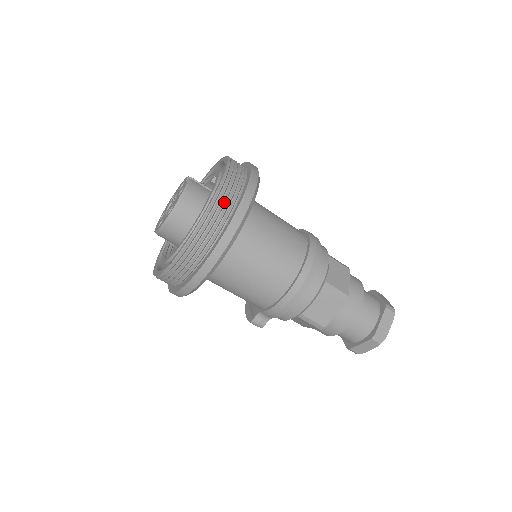
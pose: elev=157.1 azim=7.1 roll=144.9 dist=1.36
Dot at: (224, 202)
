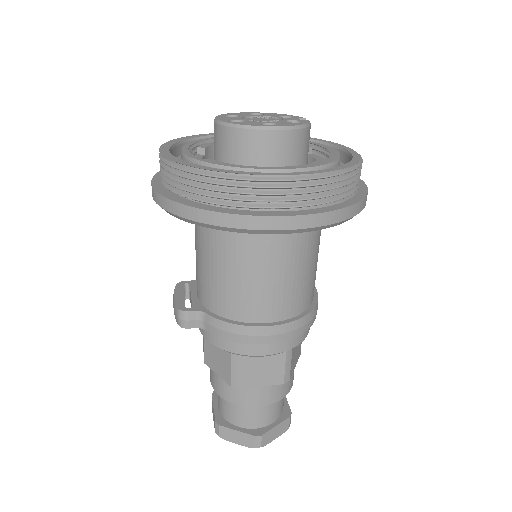
Dot at: (345, 185)
